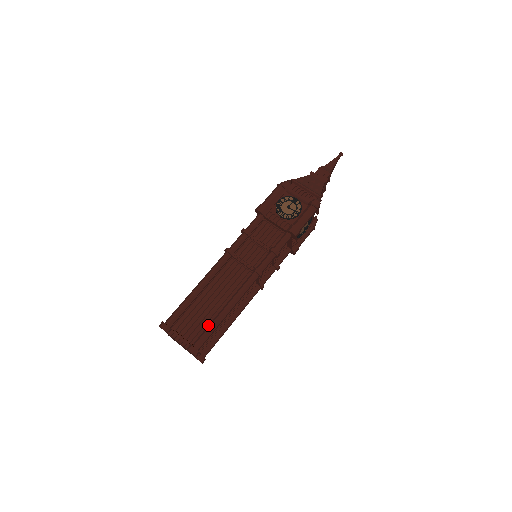
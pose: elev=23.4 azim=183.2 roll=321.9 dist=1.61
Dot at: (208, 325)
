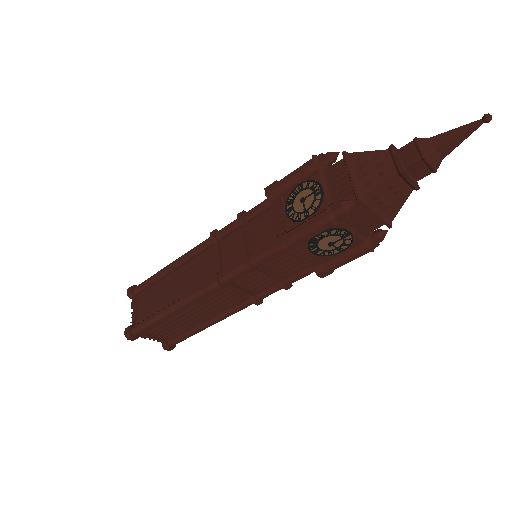
Dot at: occluded
